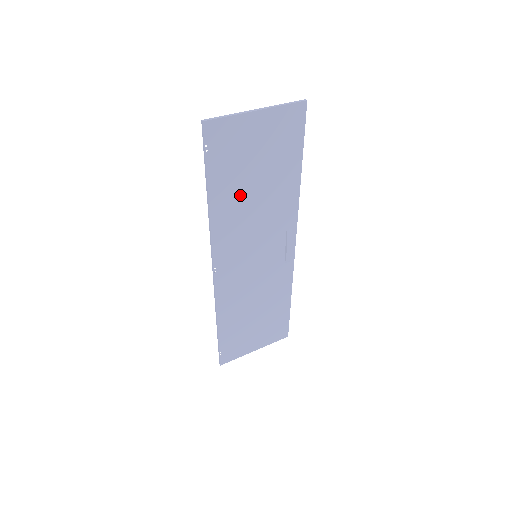
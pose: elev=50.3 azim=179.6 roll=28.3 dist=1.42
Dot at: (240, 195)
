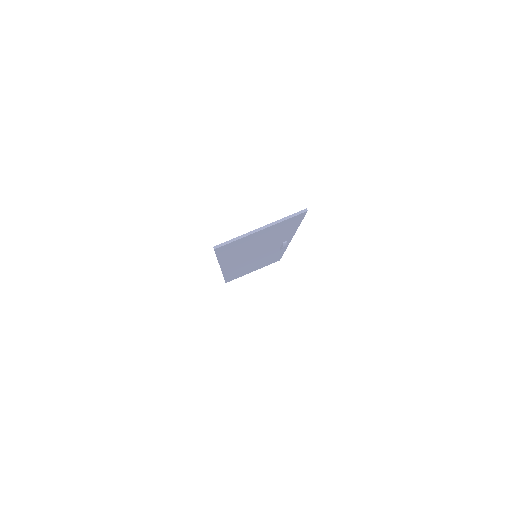
Dot at: (244, 250)
